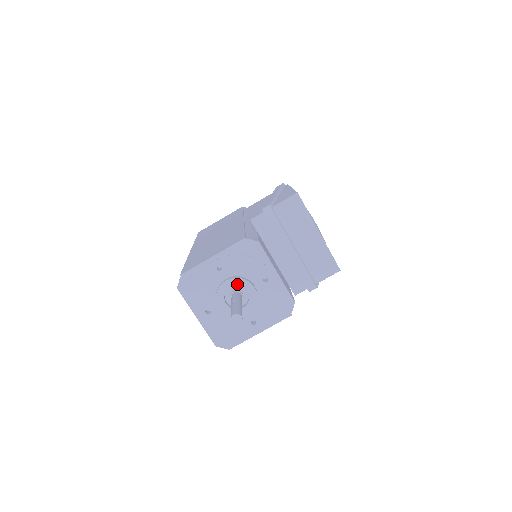
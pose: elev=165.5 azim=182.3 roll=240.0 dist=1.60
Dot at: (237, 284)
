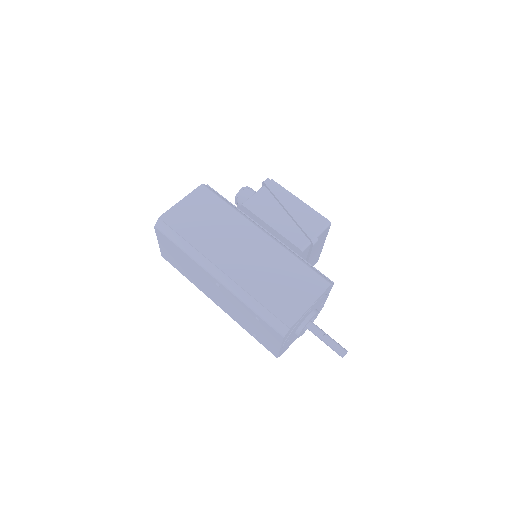
Dot at: occluded
